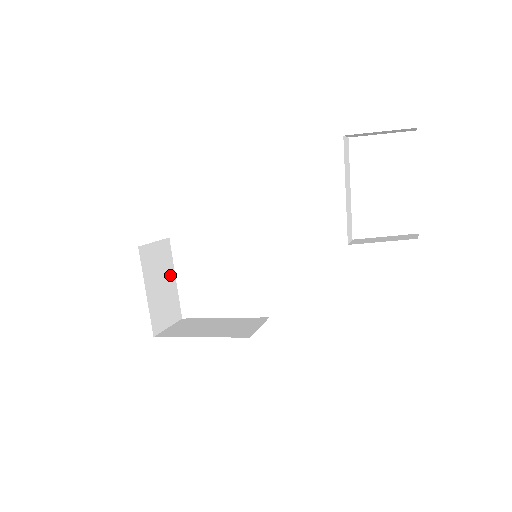
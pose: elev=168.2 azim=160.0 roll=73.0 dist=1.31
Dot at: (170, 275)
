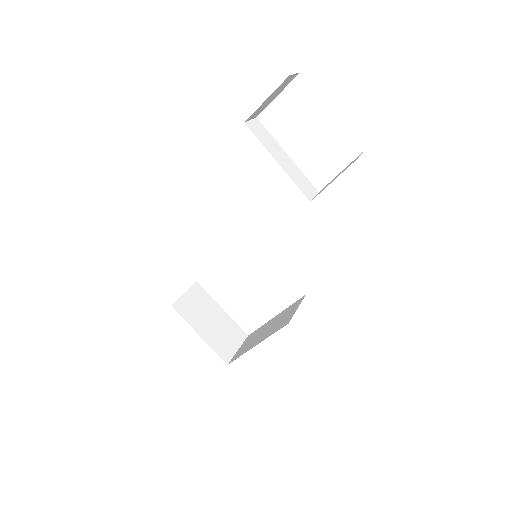
Dot at: (215, 309)
